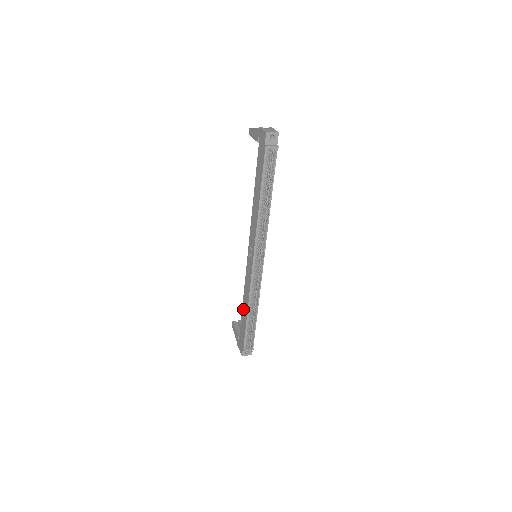
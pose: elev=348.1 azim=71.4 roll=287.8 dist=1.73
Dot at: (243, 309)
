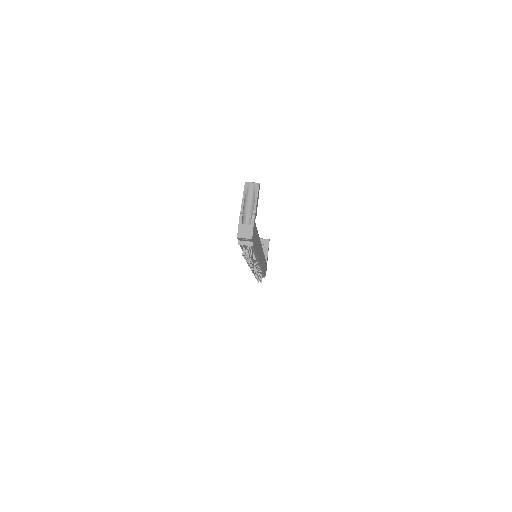
Dot at: occluded
